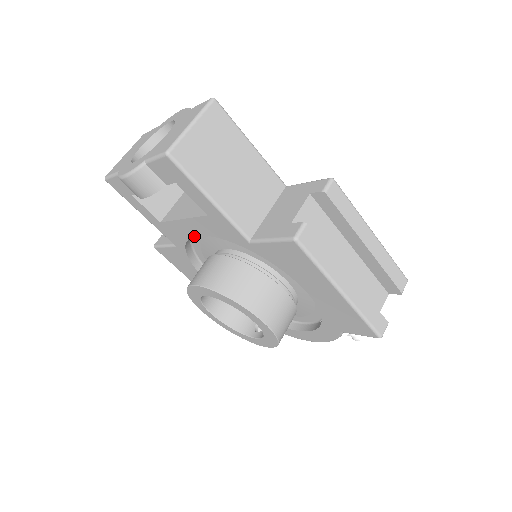
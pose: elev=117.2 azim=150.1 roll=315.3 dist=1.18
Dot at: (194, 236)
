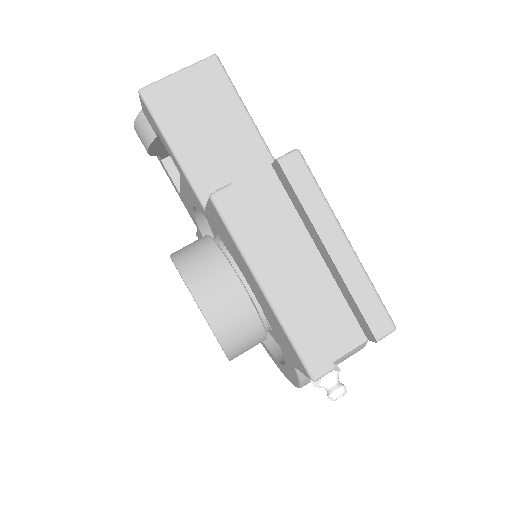
Dot at: occluded
